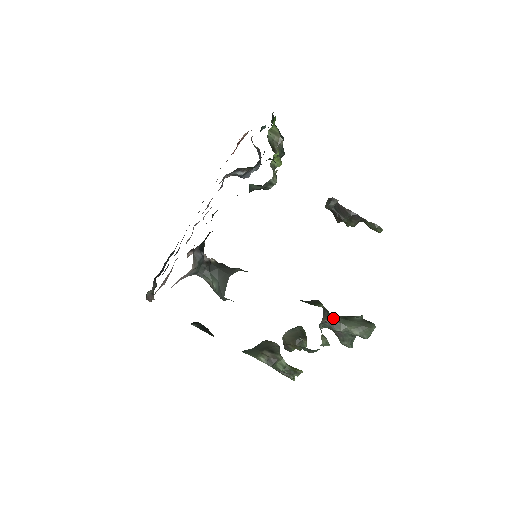
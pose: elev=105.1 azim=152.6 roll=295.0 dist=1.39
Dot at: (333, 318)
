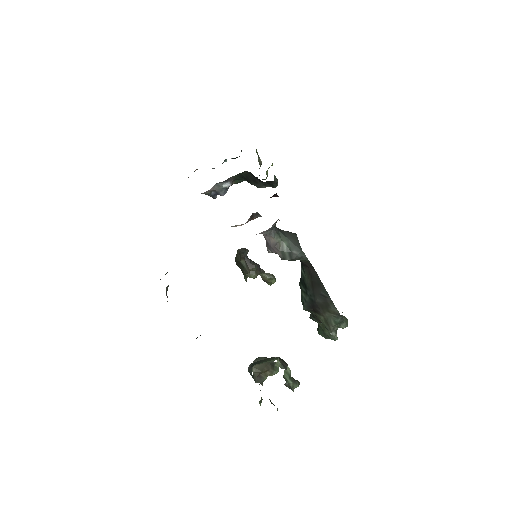
Dot at: occluded
